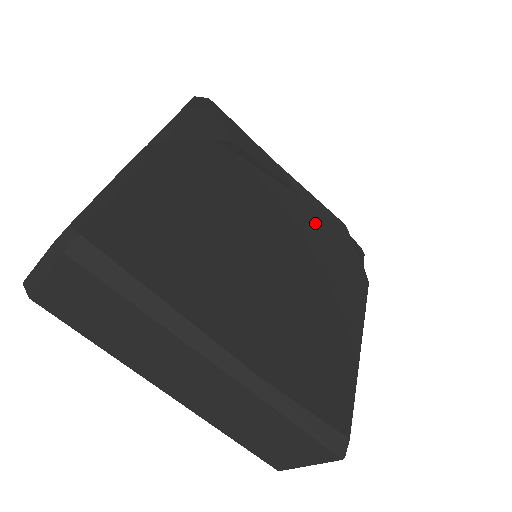
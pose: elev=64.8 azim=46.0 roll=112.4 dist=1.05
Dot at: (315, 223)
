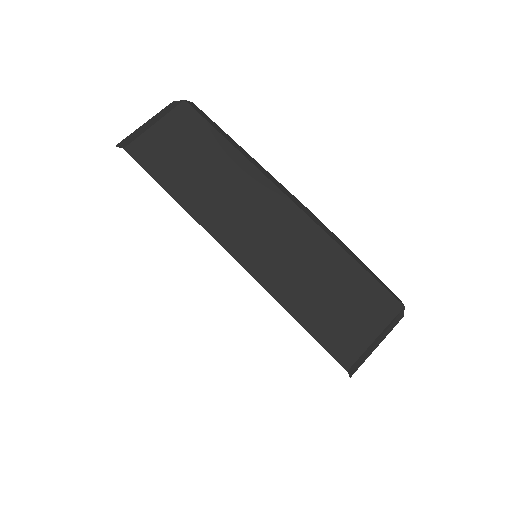
Dot at: occluded
